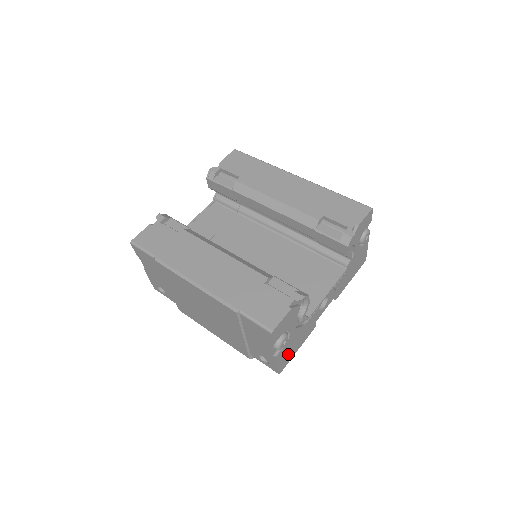
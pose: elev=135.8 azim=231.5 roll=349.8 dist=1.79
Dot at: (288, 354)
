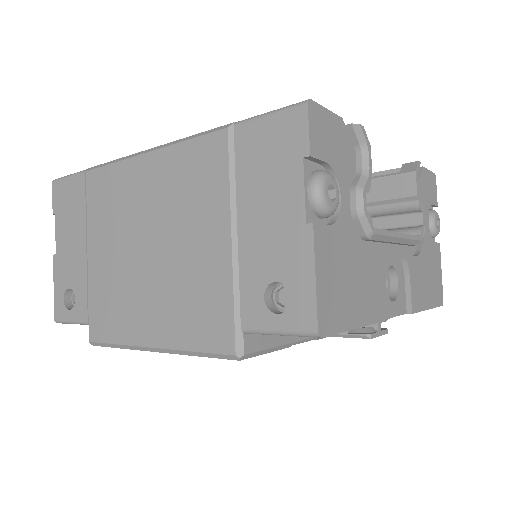
Dot at: (337, 290)
